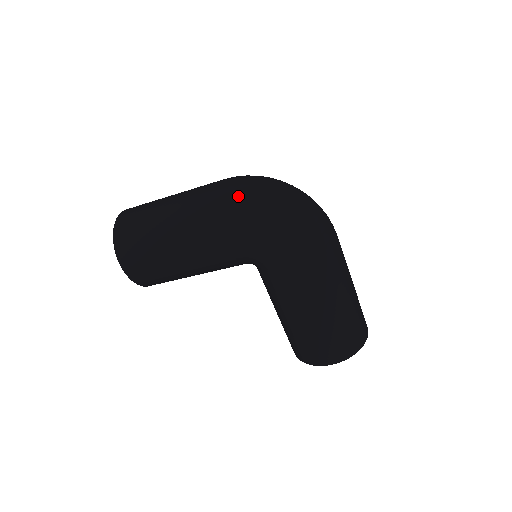
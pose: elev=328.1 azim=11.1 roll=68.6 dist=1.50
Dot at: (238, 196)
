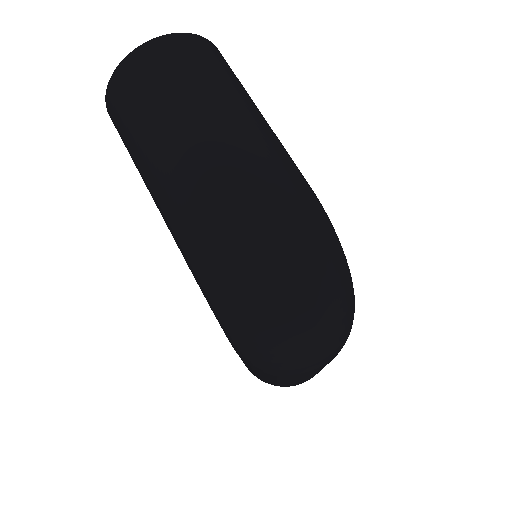
Dot at: (224, 257)
